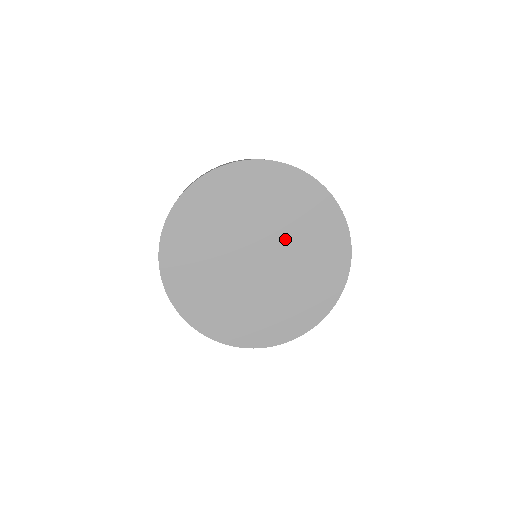
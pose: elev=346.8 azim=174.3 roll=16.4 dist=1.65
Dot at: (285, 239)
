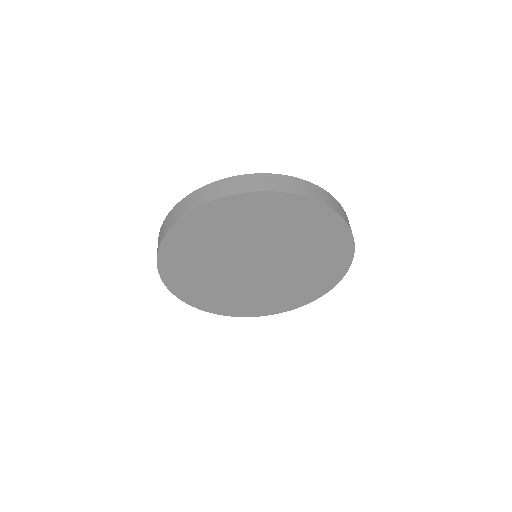
Dot at: (291, 264)
